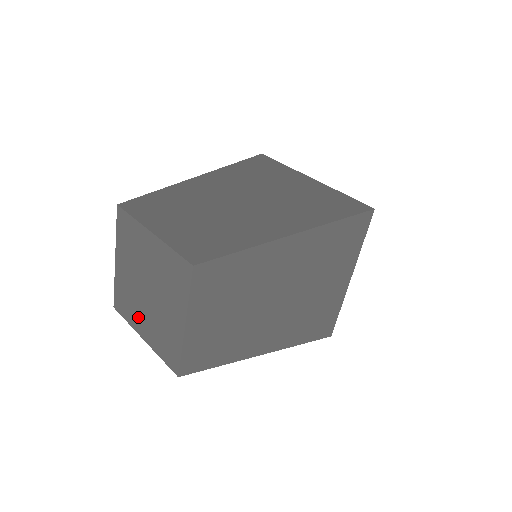
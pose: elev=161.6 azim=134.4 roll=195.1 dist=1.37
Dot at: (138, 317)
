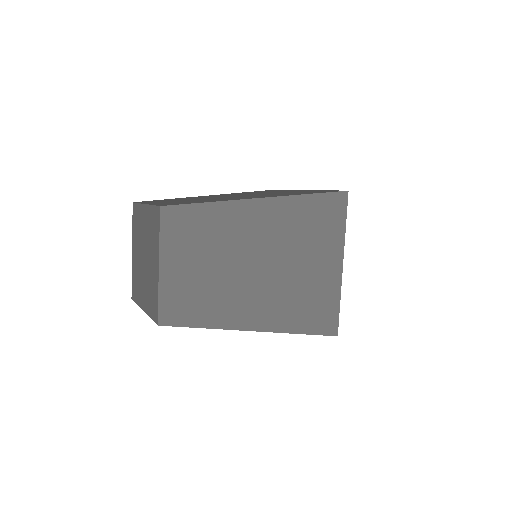
Dot at: (141, 291)
